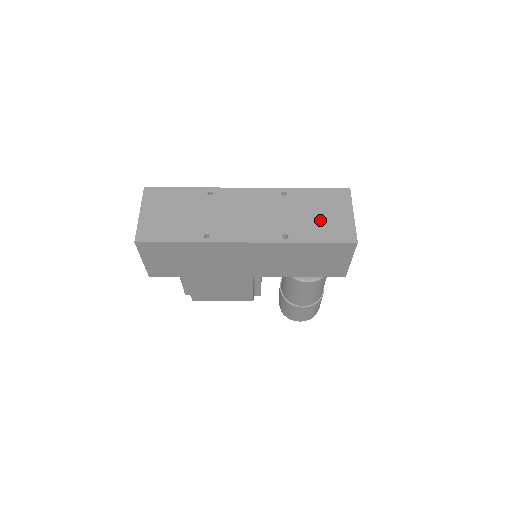
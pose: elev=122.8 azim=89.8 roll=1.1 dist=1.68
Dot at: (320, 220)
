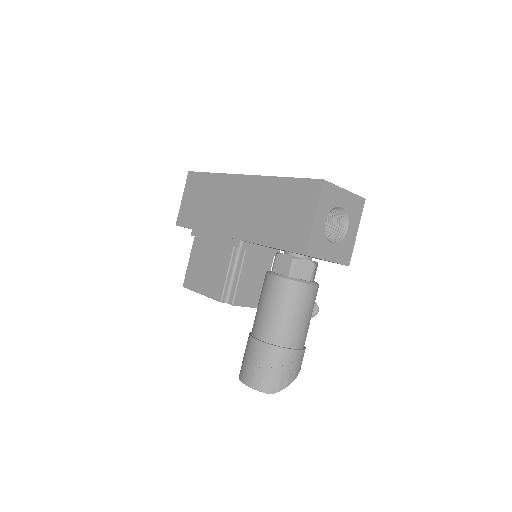
Dot at: occluded
